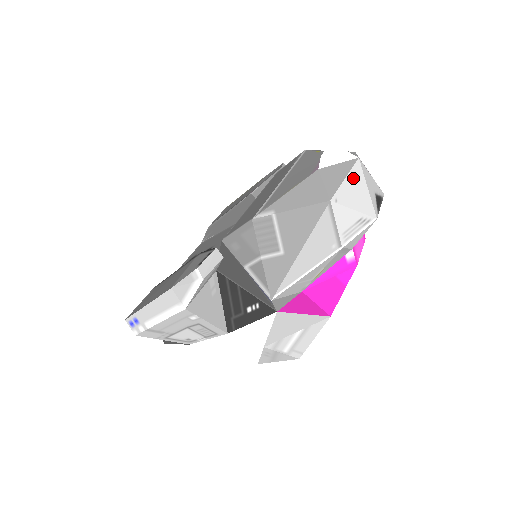
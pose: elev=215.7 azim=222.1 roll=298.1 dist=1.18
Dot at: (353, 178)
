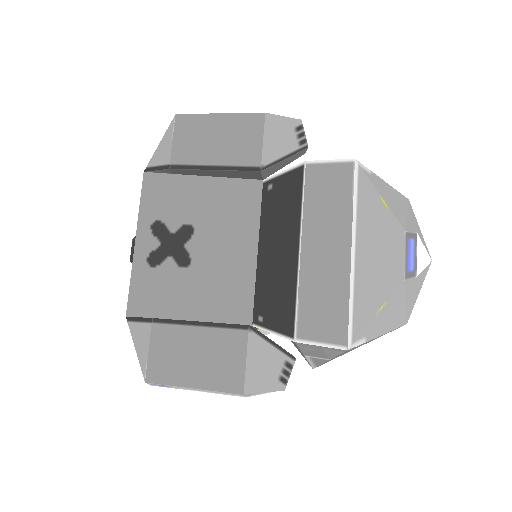
Dot at: (421, 284)
